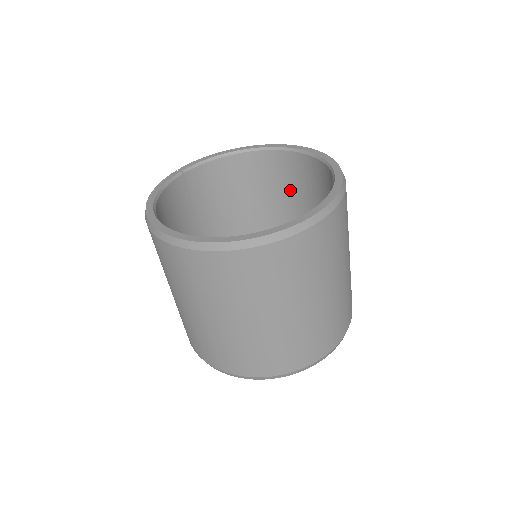
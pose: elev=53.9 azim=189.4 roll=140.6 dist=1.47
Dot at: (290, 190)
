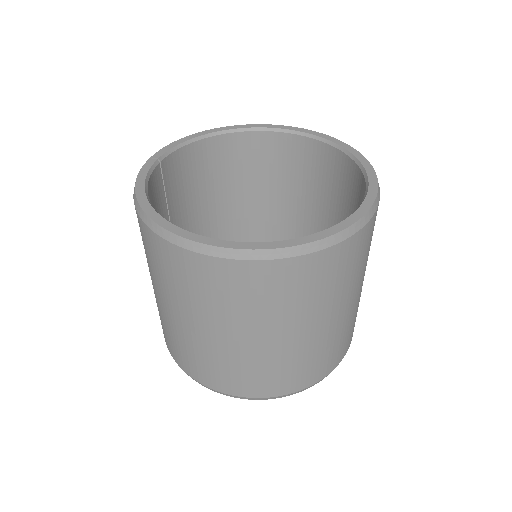
Dot at: (272, 177)
